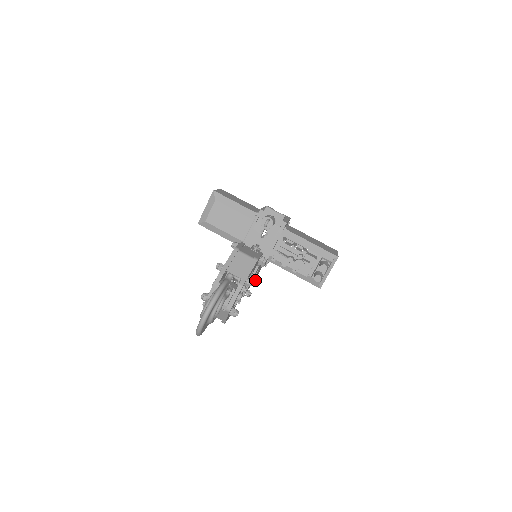
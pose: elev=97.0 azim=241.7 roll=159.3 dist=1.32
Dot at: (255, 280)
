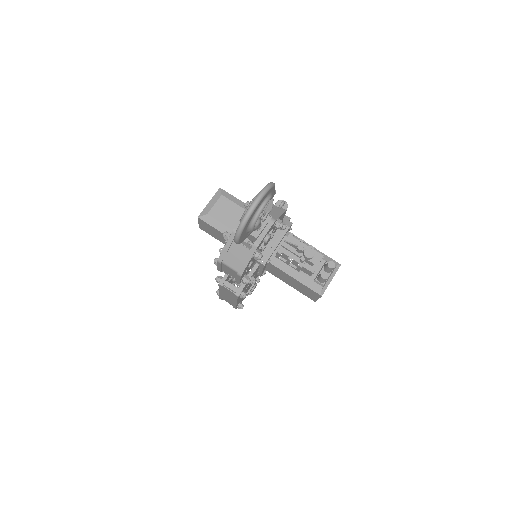
Dot at: (253, 279)
